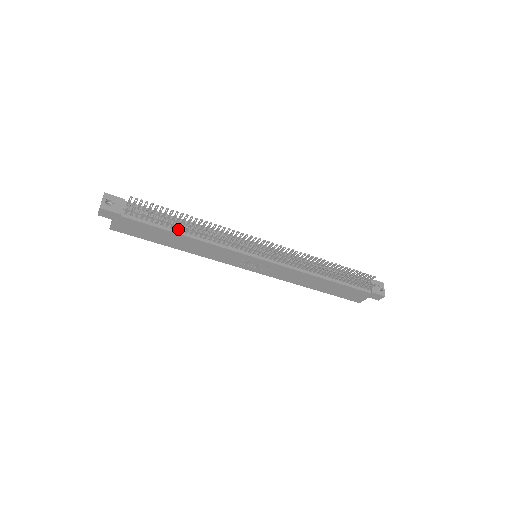
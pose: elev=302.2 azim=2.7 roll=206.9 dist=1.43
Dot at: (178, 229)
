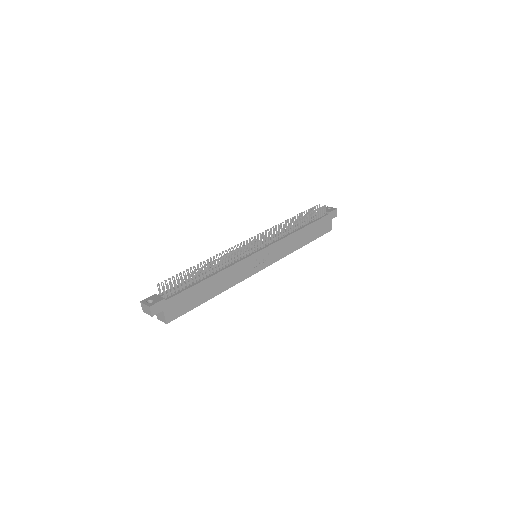
Dot at: (202, 278)
